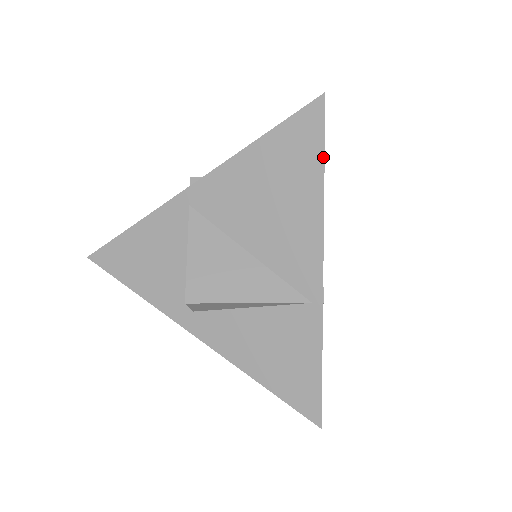
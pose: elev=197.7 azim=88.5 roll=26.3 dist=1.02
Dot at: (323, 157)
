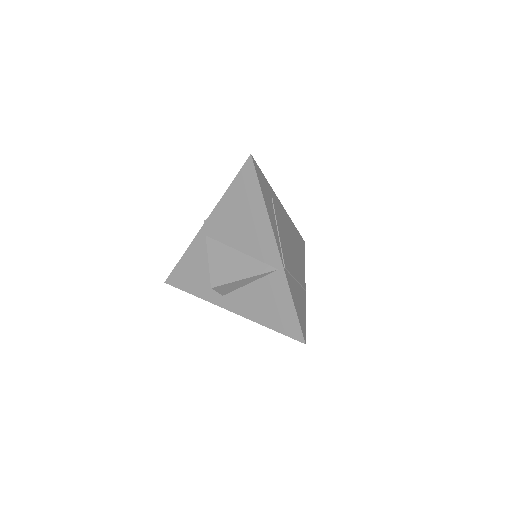
Dot at: (260, 187)
